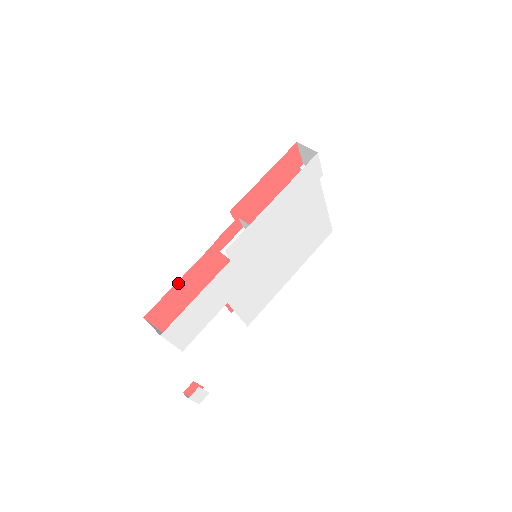
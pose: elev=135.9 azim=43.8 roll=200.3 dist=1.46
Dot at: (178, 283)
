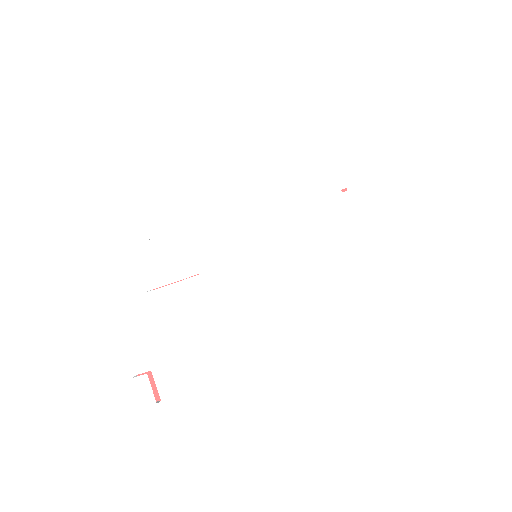
Dot at: occluded
